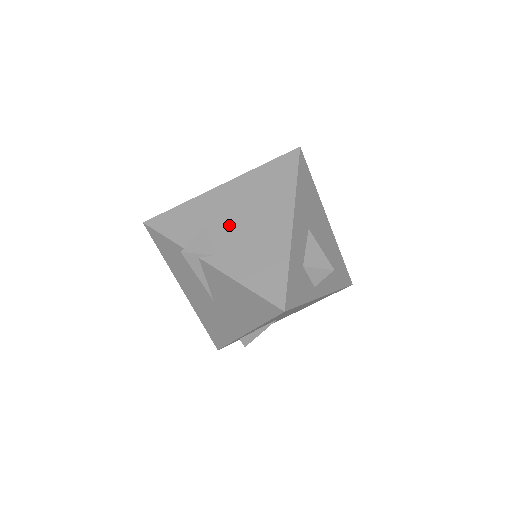
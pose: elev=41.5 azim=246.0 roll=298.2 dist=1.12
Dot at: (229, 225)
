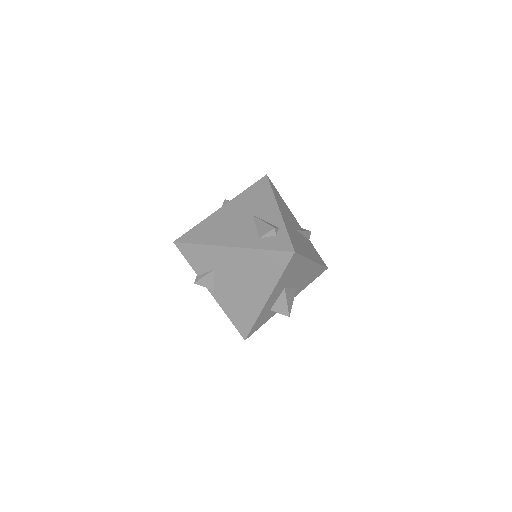
Dot at: (228, 278)
